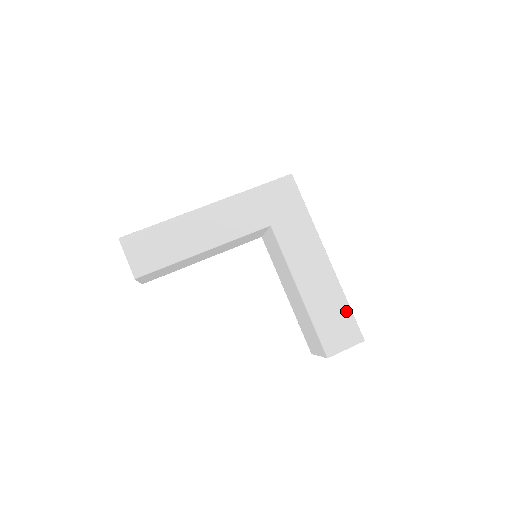
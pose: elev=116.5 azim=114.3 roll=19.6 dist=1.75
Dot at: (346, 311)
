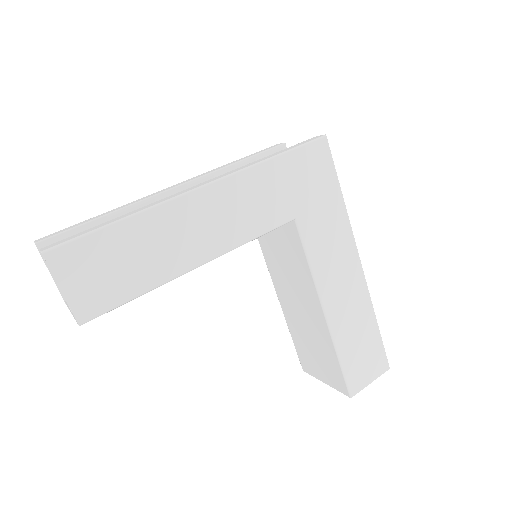
Dot at: (375, 334)
